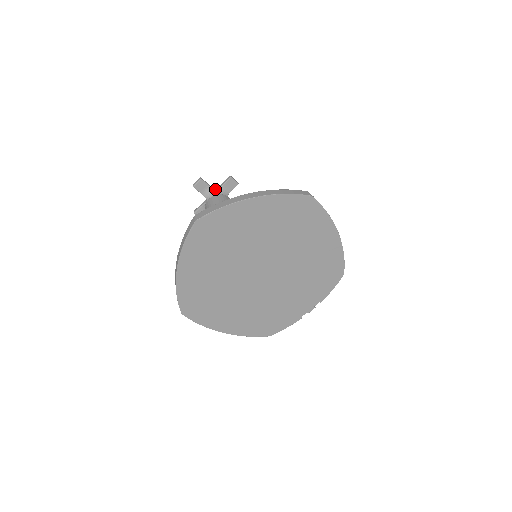
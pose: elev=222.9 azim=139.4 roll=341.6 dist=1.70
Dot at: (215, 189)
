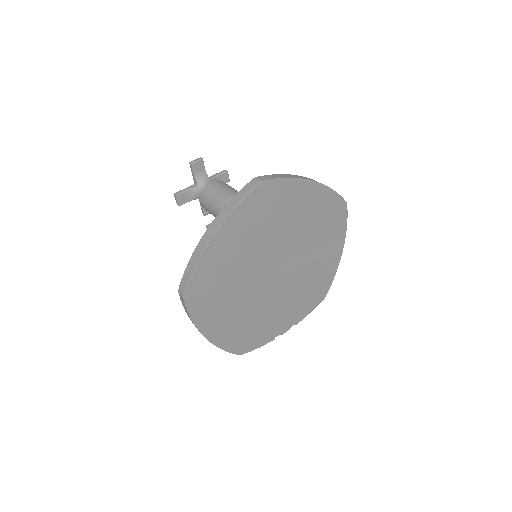
Dot at: occluded
